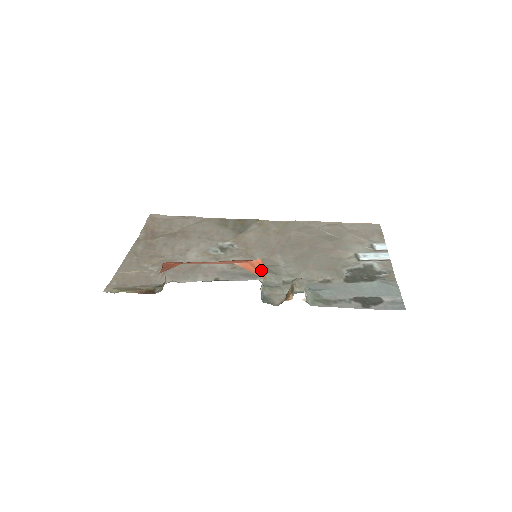
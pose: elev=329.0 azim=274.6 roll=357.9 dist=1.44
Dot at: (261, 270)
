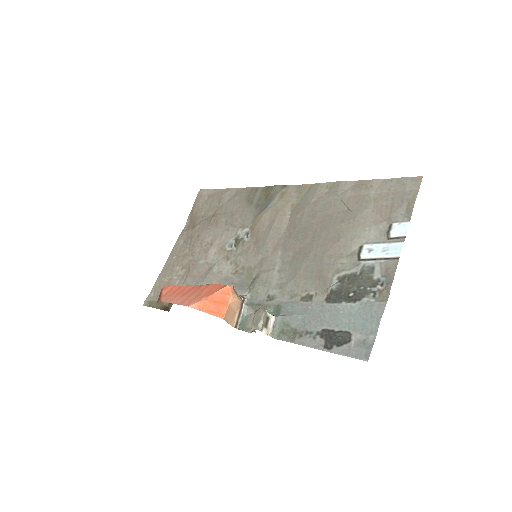
Dot at: (222, 304)
